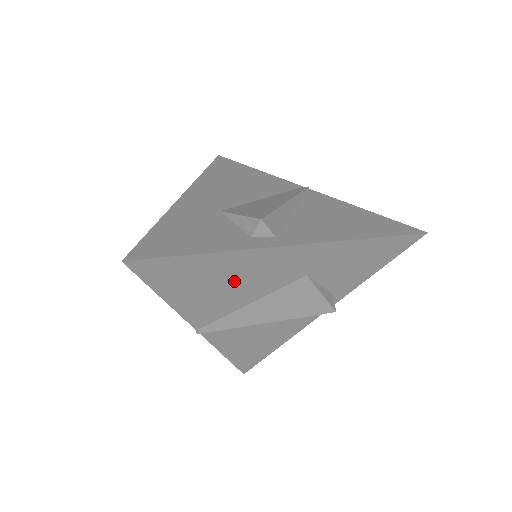
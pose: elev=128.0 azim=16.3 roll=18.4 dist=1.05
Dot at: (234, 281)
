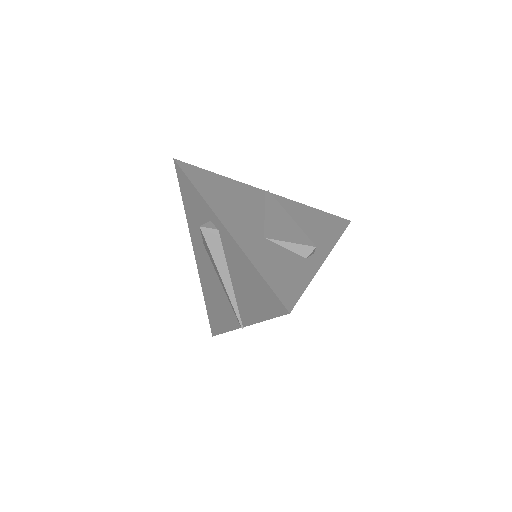
Dot at: occluded
